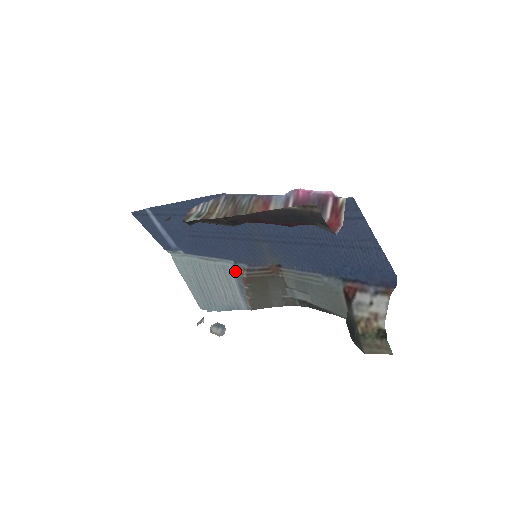
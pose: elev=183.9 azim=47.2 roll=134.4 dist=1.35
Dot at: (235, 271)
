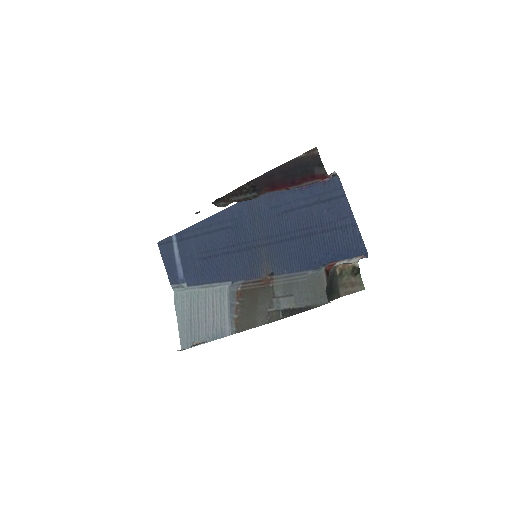
Dot at: (230, 291)
